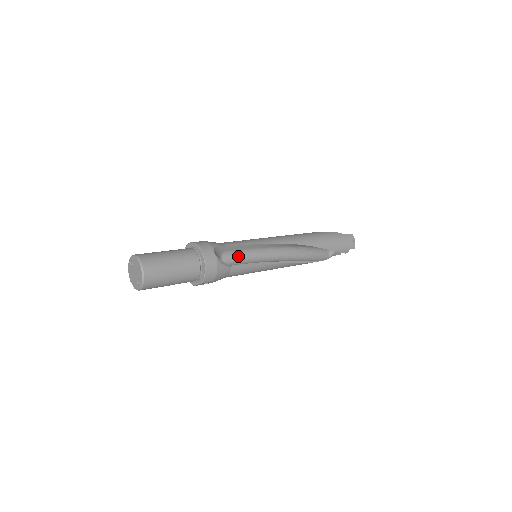
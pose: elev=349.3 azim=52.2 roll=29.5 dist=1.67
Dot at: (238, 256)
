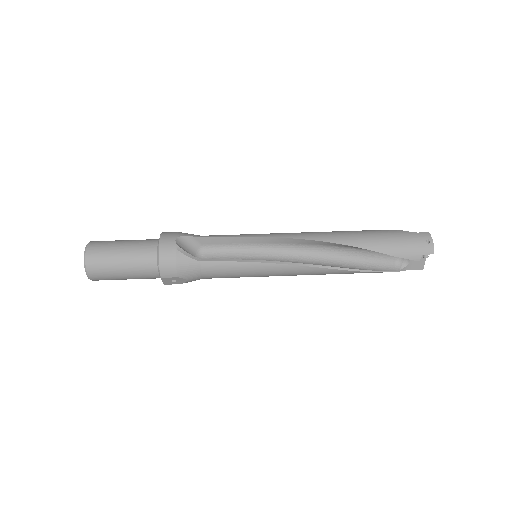
Dot at: (226, 253)
